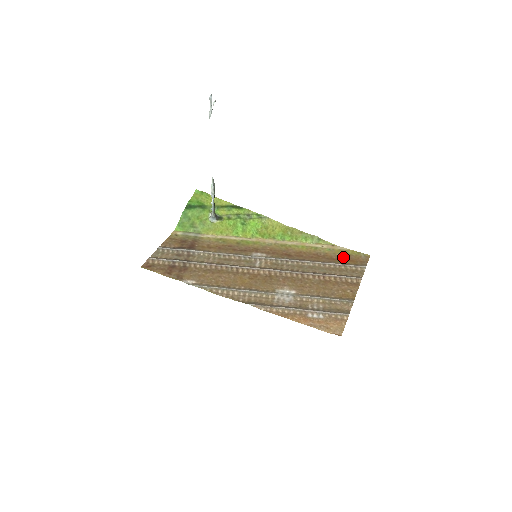
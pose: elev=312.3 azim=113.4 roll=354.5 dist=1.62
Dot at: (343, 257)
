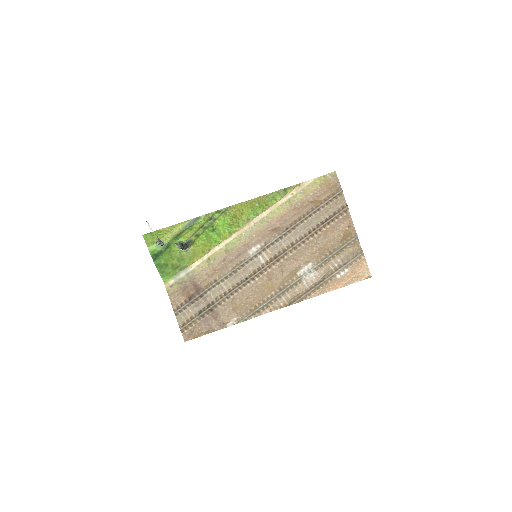
Dot at: (317, 193)
